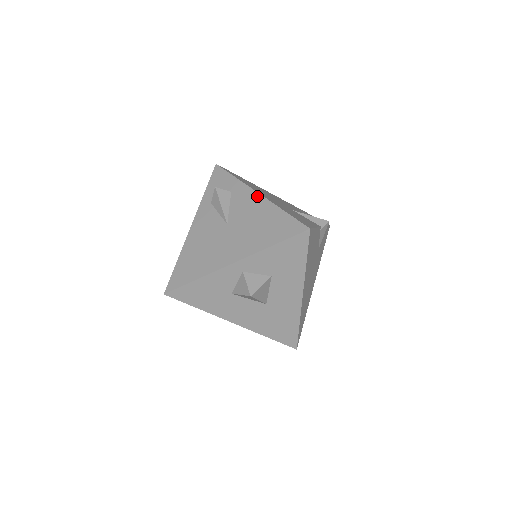
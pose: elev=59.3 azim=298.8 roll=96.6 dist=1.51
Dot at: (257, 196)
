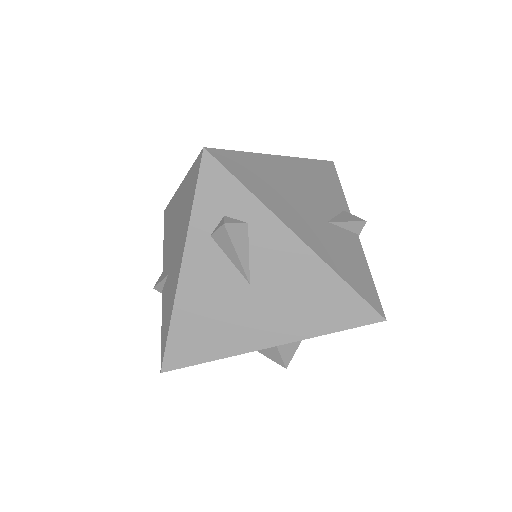
Dot at: (299, 245)
